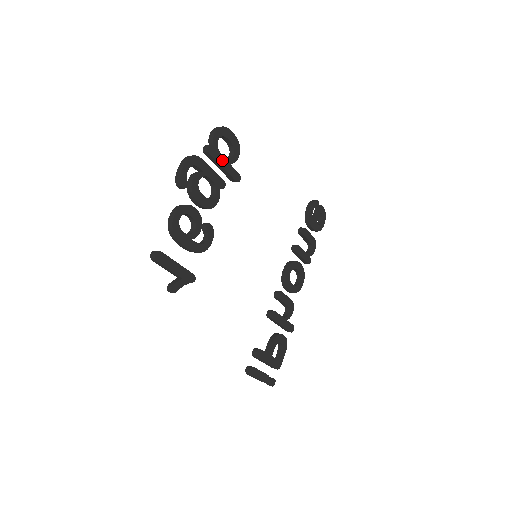
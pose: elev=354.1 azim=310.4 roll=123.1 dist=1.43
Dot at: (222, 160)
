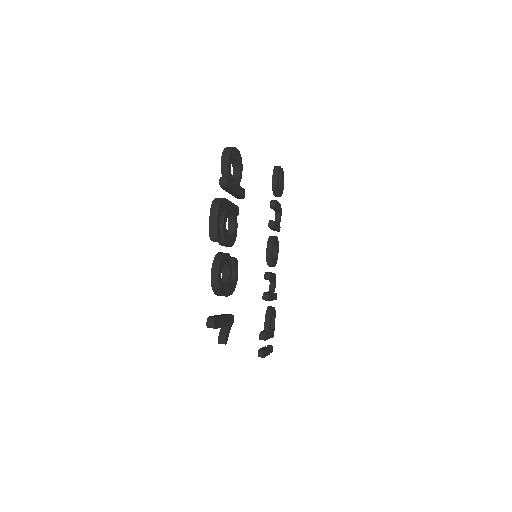
Dot at: (235, 186)
